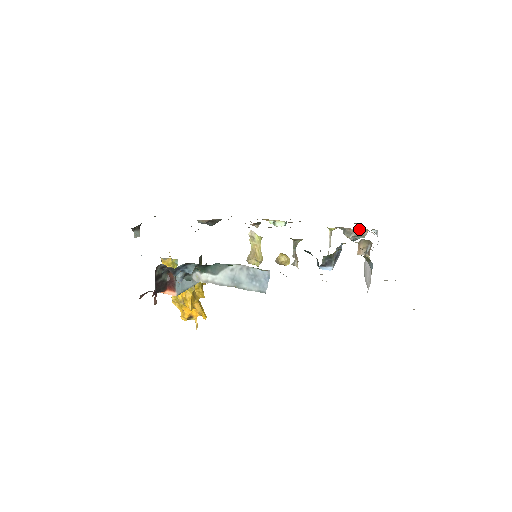
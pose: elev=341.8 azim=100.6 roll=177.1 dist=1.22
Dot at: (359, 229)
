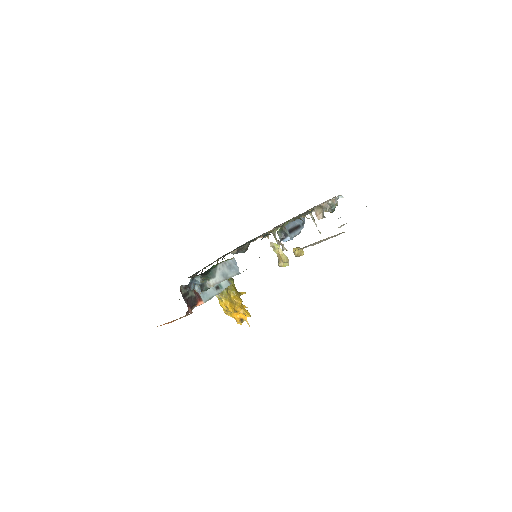
Dot at: (328, 201)
